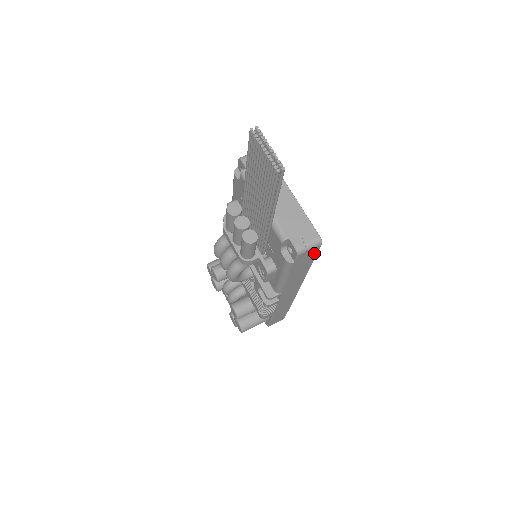
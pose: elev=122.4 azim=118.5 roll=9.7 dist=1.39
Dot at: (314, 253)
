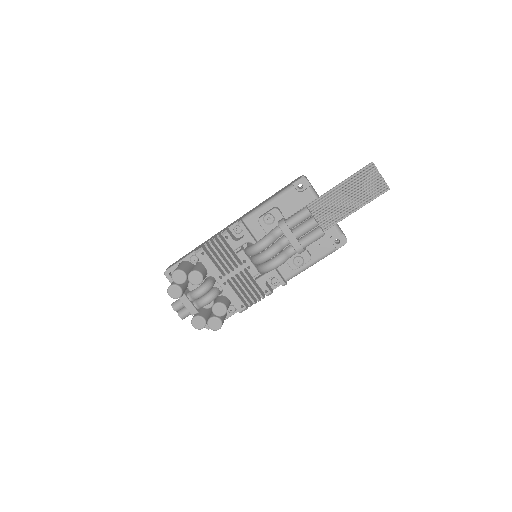
Dot at: occluded
